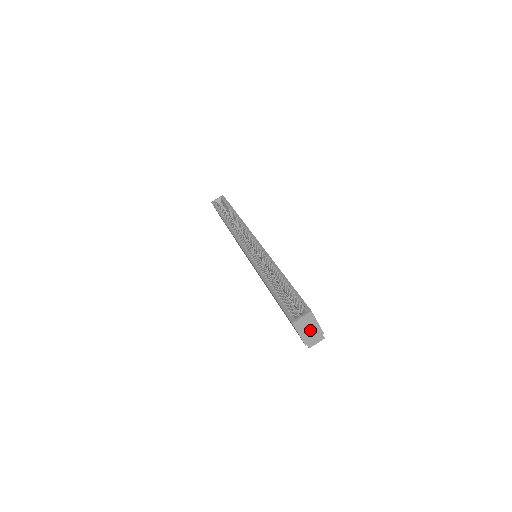
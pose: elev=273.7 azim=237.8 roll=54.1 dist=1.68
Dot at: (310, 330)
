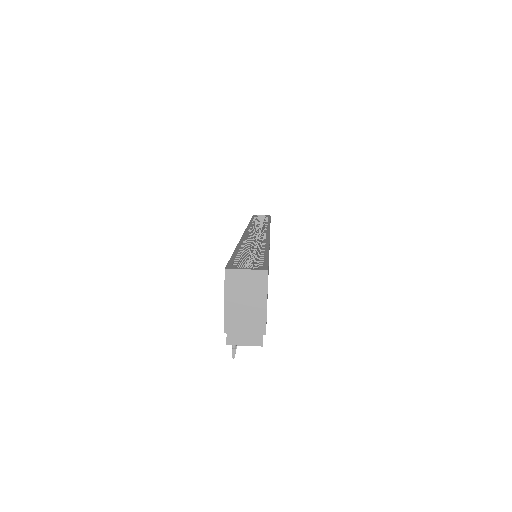
Dot at: (247, 308)
